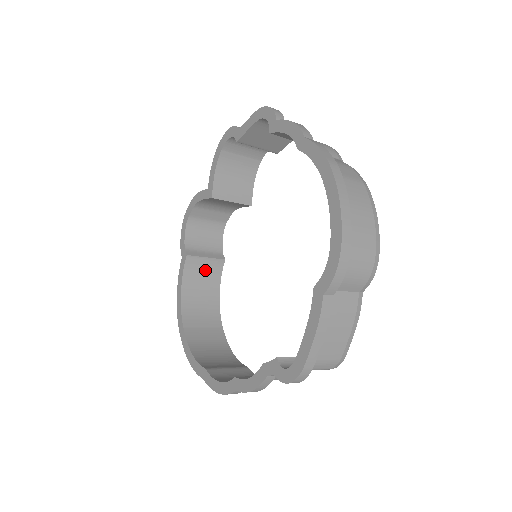
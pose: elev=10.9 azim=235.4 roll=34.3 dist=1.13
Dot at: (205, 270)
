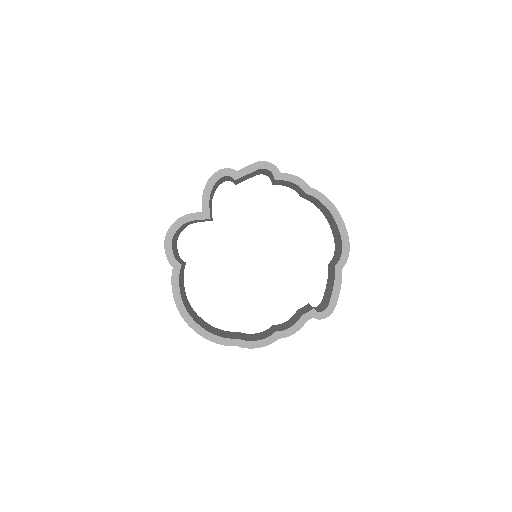
Dot at: occluded
